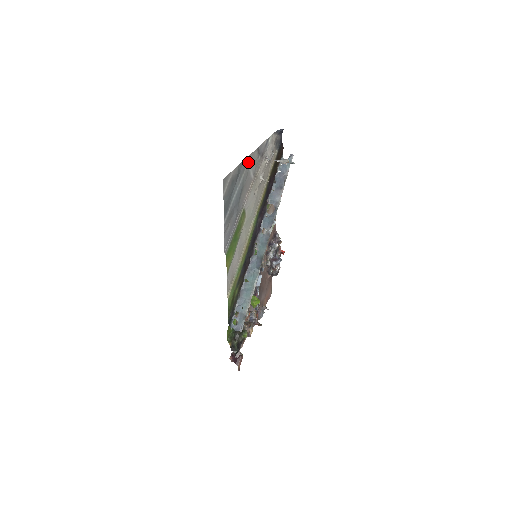
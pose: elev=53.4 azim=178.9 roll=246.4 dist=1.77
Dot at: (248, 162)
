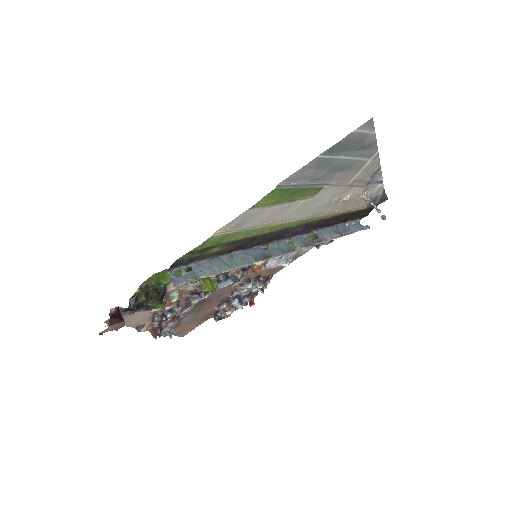
Dot at: (371, 159)
